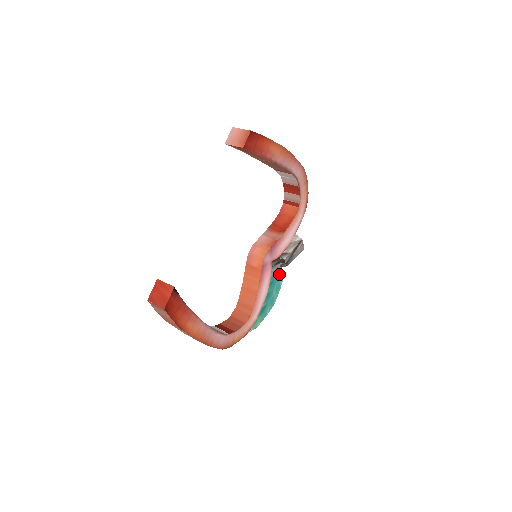
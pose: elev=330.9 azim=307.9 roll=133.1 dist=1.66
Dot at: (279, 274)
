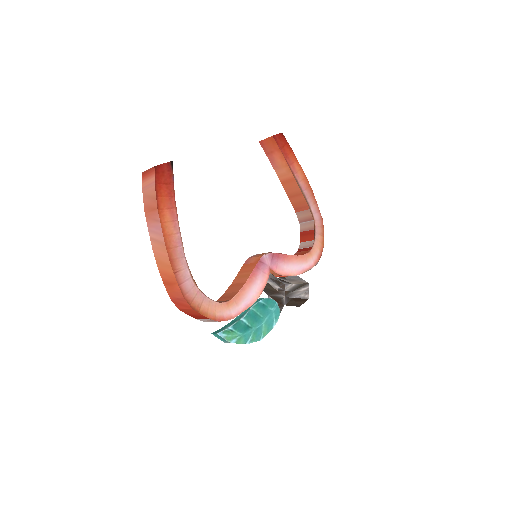
Dot at: (275, 308)
